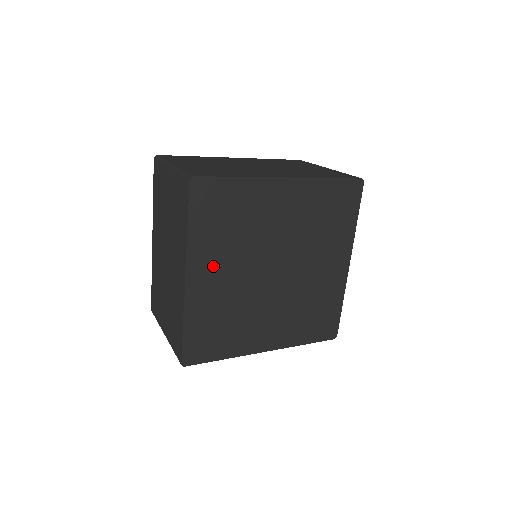
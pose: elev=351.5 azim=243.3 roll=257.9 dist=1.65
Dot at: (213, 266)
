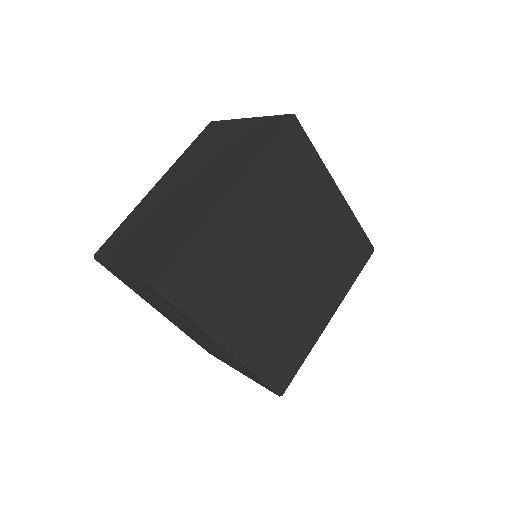
Dot at: (254, 206)
